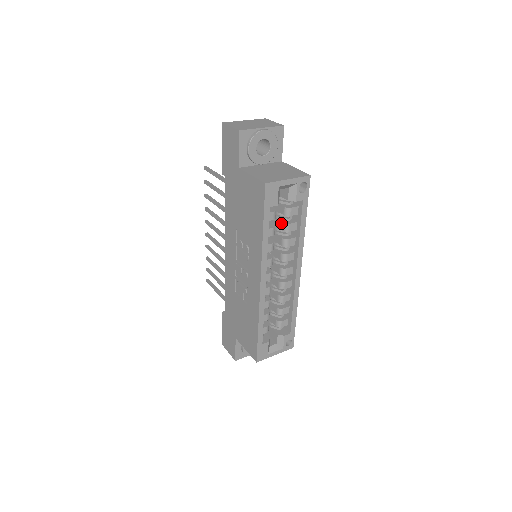
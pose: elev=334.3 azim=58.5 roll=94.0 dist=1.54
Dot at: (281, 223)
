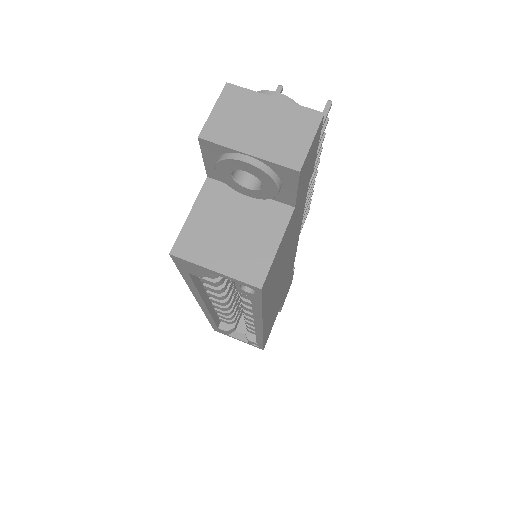
Dot at: occluded
